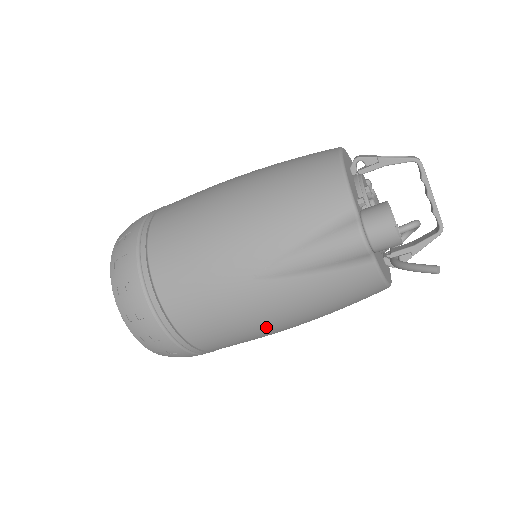
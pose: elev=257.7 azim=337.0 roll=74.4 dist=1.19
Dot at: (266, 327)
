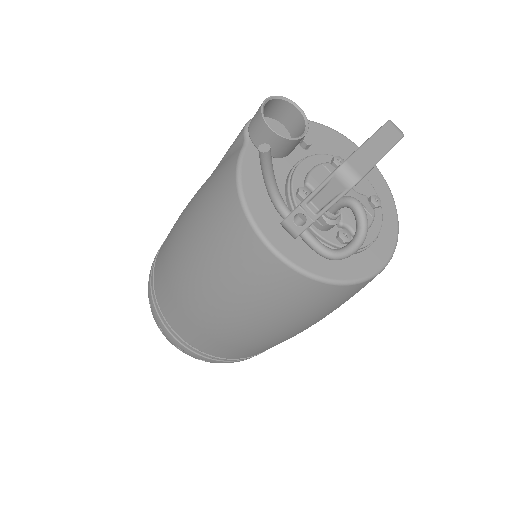
Dot at: (175, 242)
